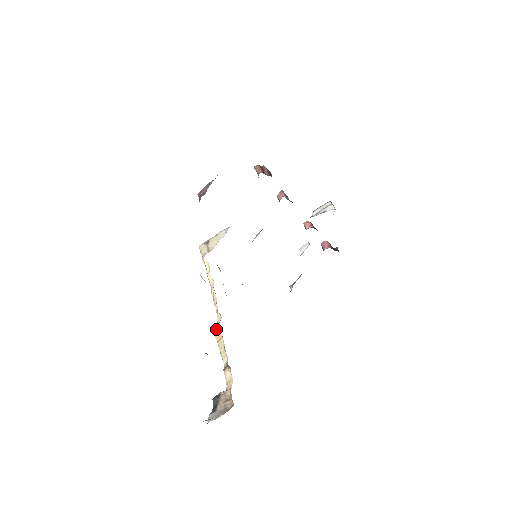
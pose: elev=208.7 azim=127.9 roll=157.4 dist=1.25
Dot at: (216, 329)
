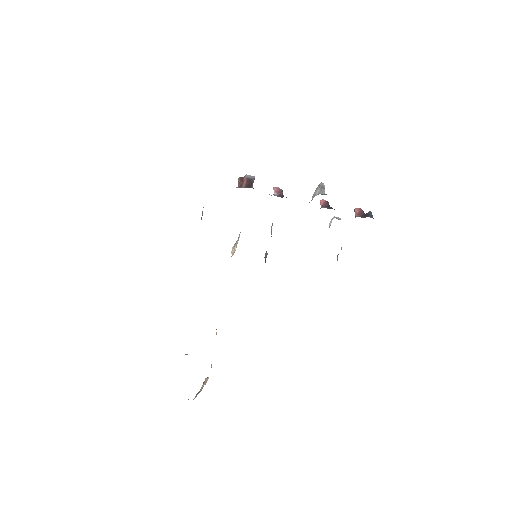
Dot at: occluded
